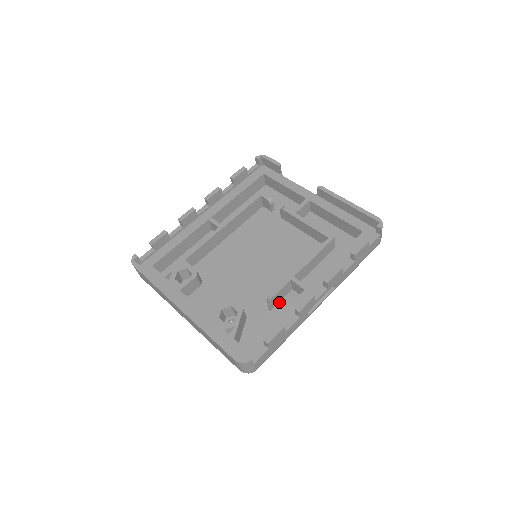
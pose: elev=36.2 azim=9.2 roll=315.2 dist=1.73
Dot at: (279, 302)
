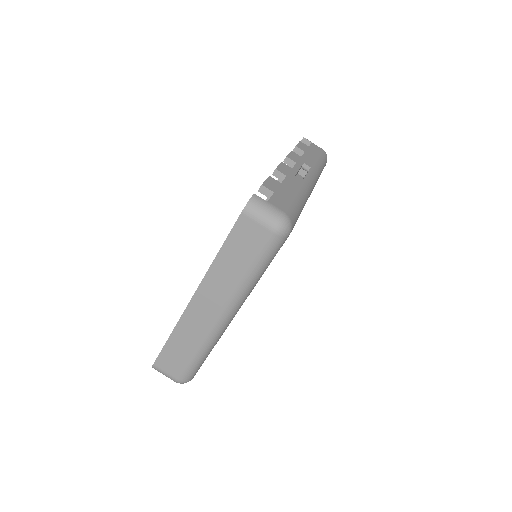
Dot at: occluded
